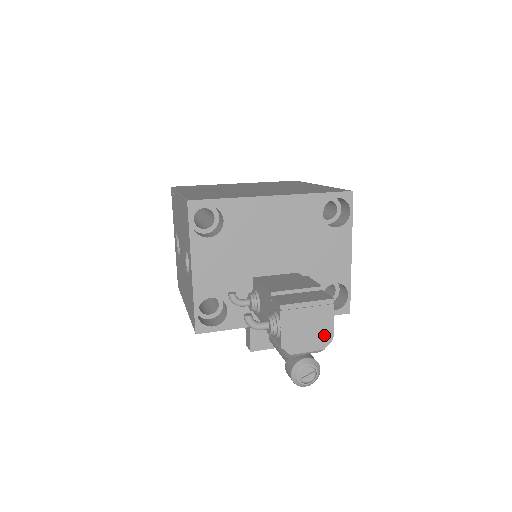
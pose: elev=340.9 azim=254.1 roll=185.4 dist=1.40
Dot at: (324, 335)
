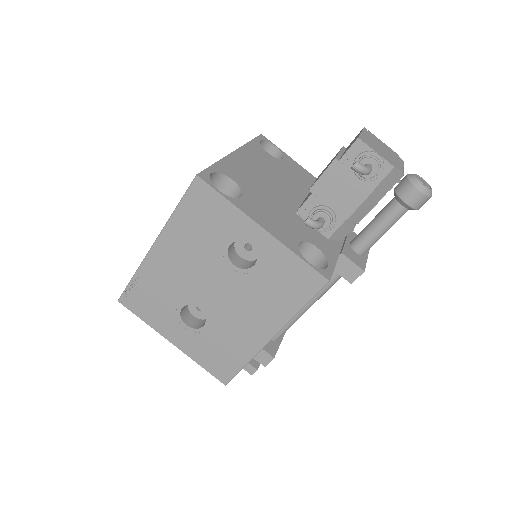
Dot at: (392, 152)
